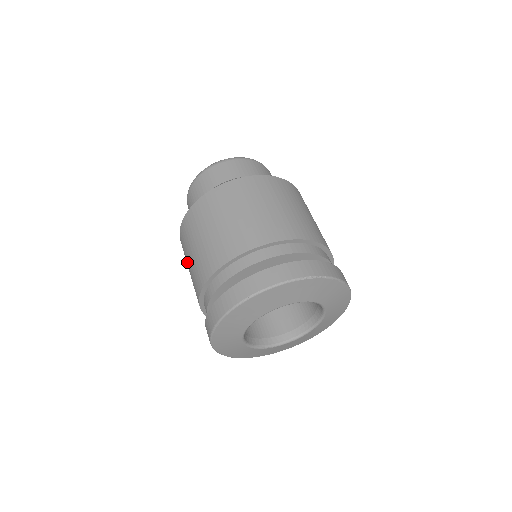
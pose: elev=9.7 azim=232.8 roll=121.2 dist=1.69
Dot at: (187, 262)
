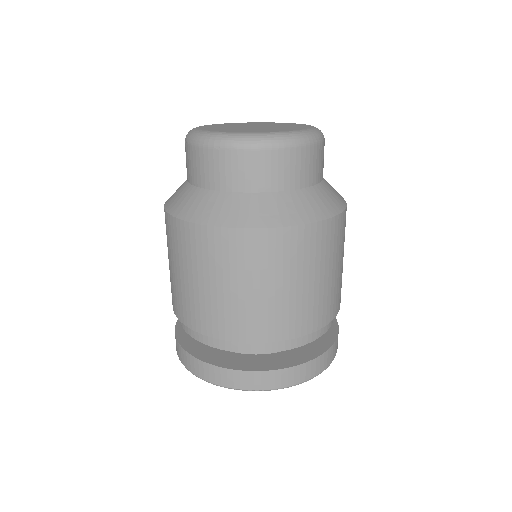
Dot at: occluded
